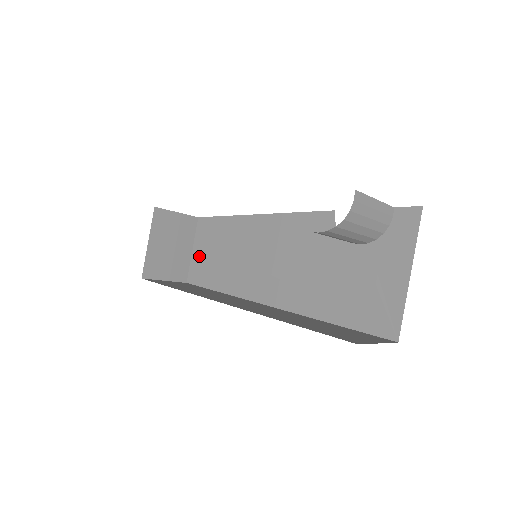
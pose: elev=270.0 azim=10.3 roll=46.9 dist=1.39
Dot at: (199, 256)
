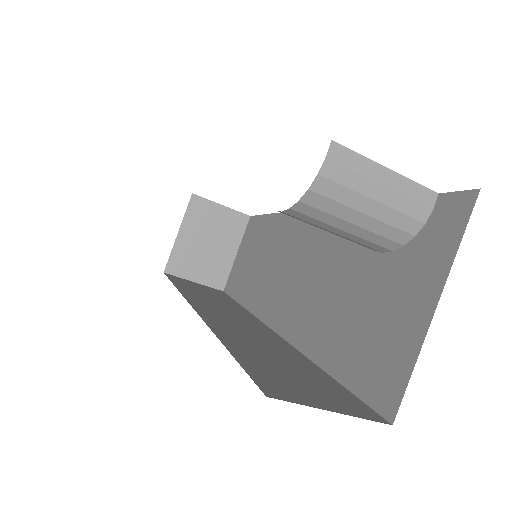
Dot at: (239, 261)
